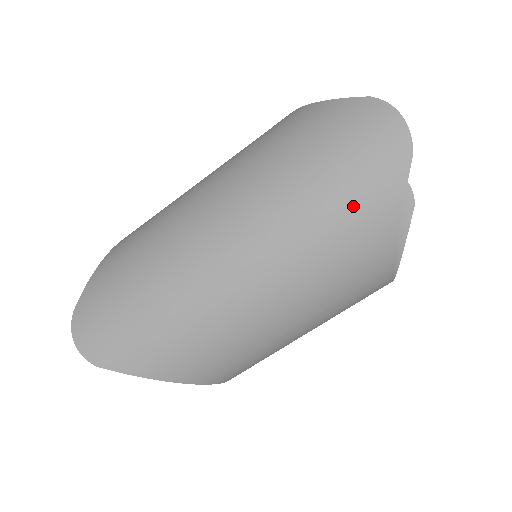
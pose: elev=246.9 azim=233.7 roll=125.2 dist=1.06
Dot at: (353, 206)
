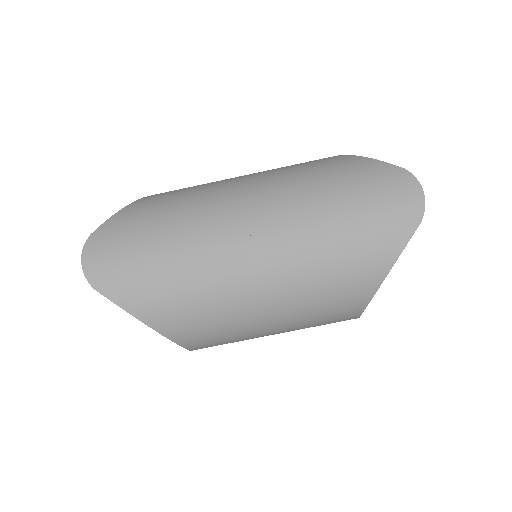
Dot at: (364, 242)
